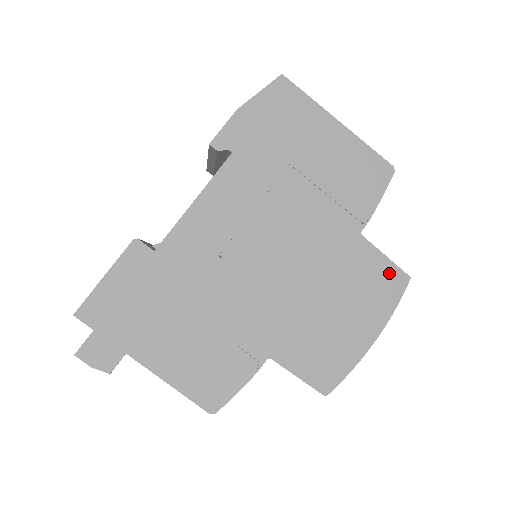
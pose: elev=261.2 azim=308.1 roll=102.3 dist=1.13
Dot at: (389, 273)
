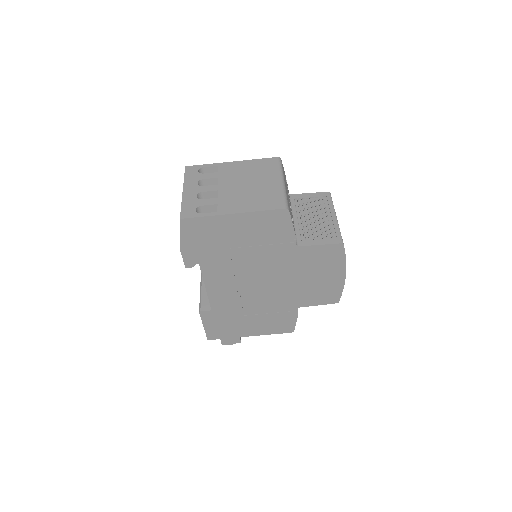
Dot at: (329, 250)
